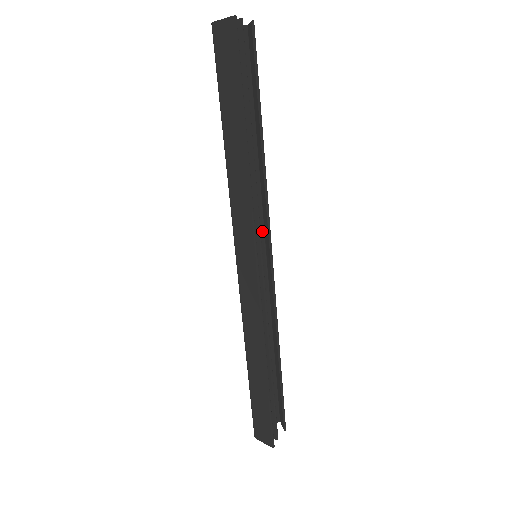
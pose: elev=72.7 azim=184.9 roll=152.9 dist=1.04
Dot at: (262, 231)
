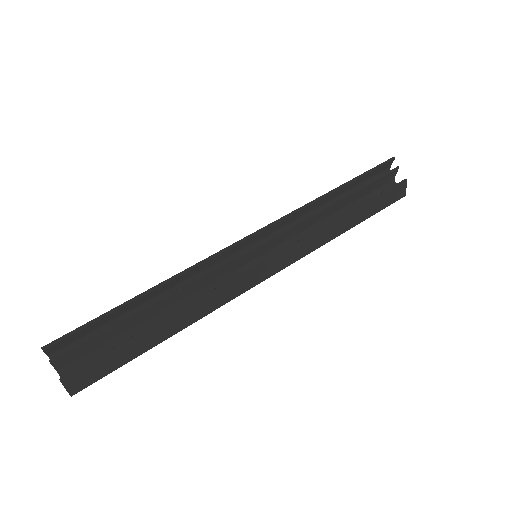
Dot at: occluded
